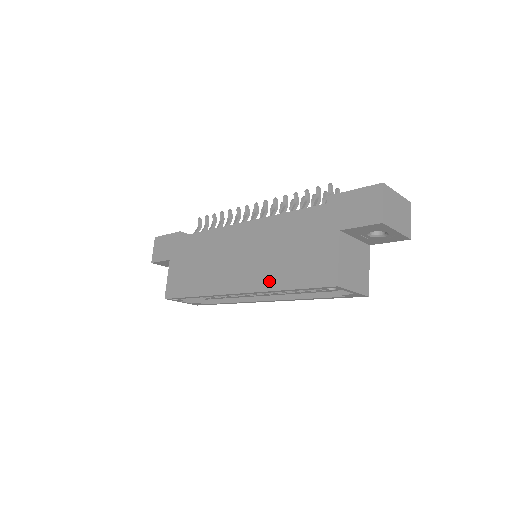
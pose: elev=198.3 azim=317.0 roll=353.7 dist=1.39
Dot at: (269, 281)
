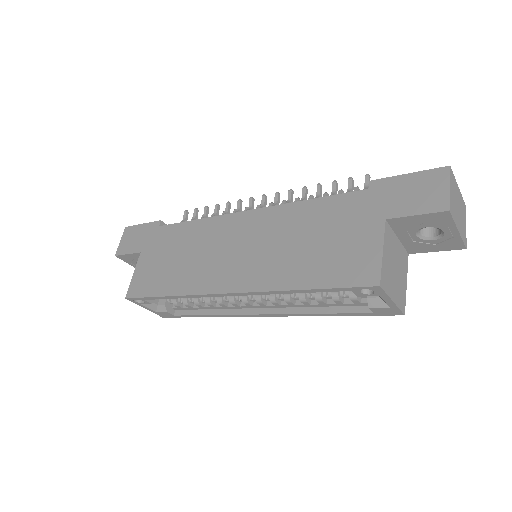
Dot at: (278, 278)
